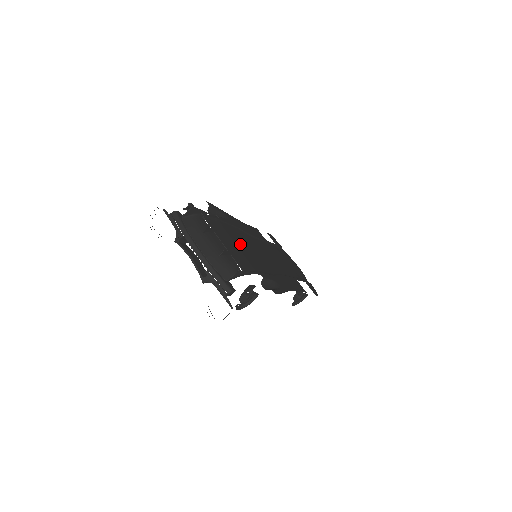
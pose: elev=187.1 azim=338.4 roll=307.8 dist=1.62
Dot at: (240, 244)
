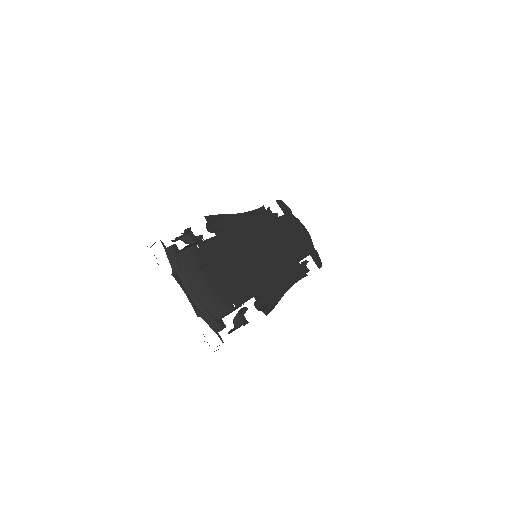
Dot at: (237, 261)
